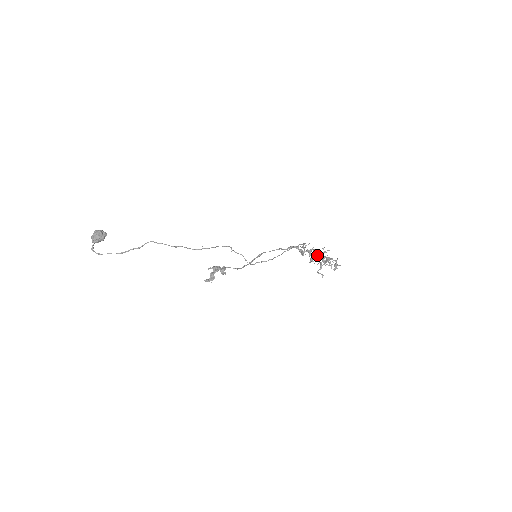
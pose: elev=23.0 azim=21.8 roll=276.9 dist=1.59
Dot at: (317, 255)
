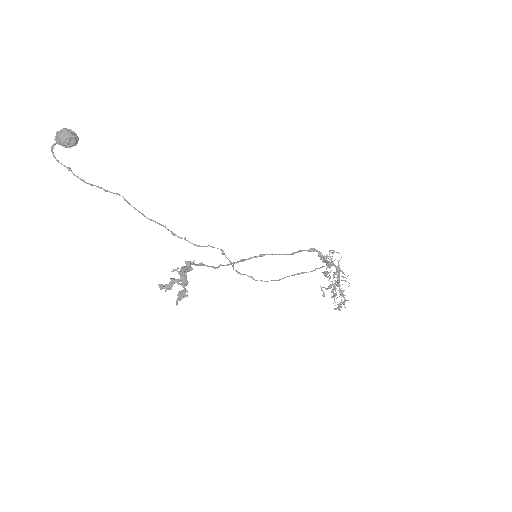
Dot at: occluded
